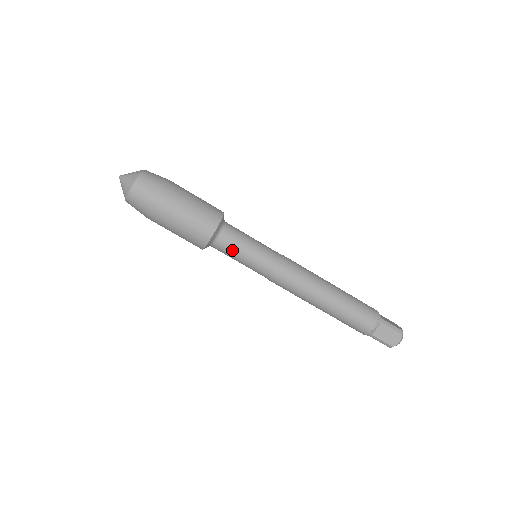
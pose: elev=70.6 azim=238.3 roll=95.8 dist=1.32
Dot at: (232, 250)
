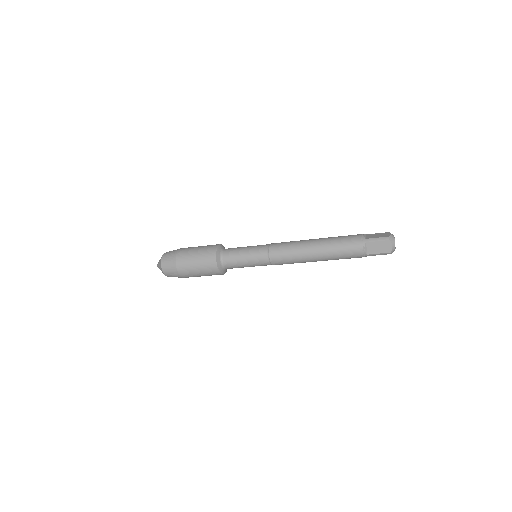
Dot at: (236, 264)
